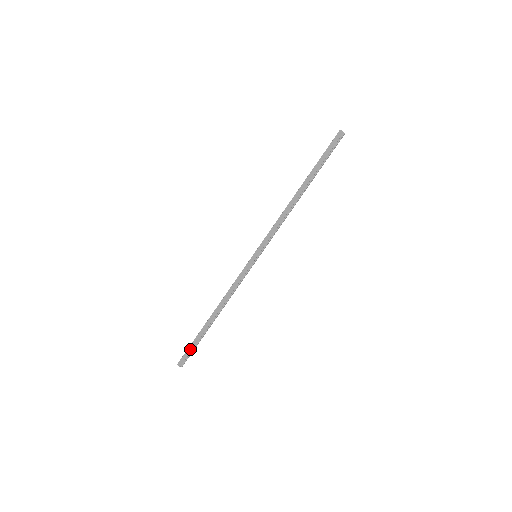
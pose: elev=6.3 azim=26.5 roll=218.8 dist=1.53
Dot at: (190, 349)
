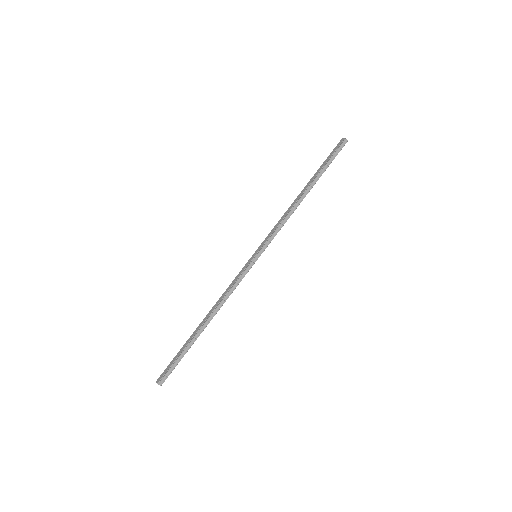
Dot at: (173, 361)
